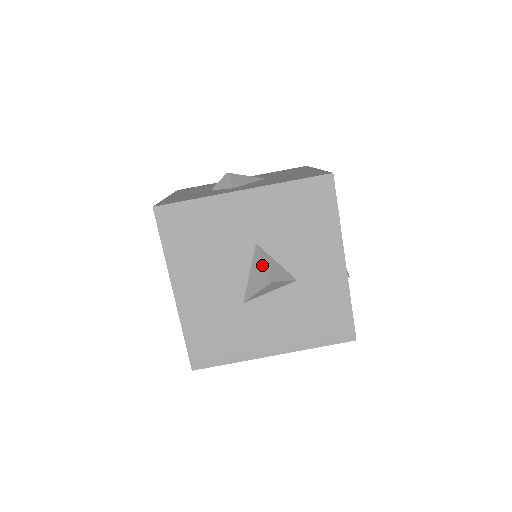
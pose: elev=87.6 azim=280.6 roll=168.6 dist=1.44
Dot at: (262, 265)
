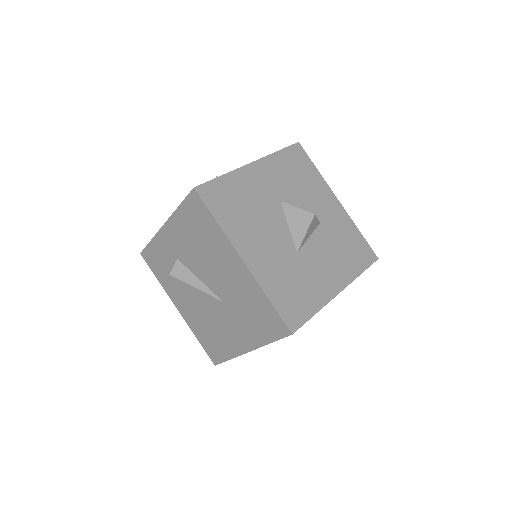
Dot at: (297, 210)
